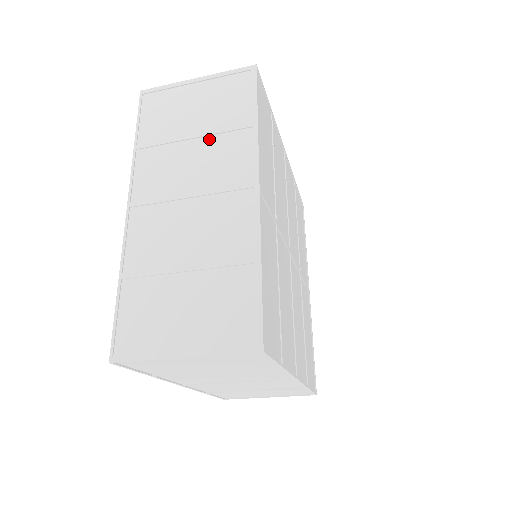
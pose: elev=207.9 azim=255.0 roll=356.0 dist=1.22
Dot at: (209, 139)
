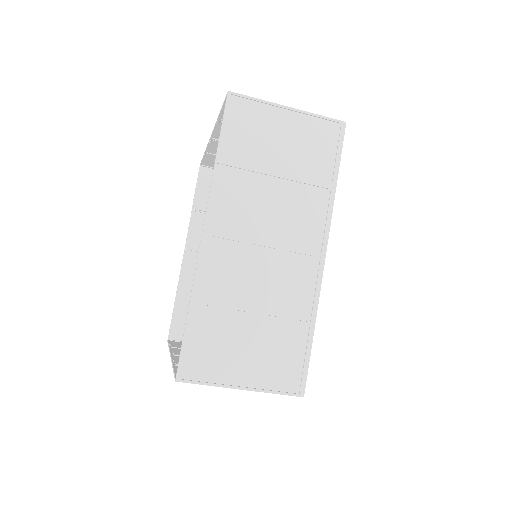
Dot at: occluded
